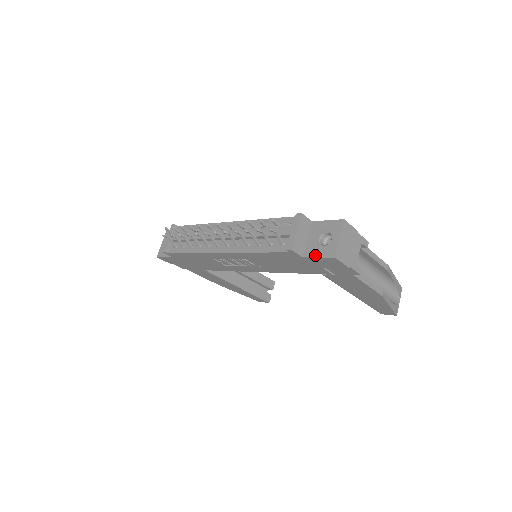
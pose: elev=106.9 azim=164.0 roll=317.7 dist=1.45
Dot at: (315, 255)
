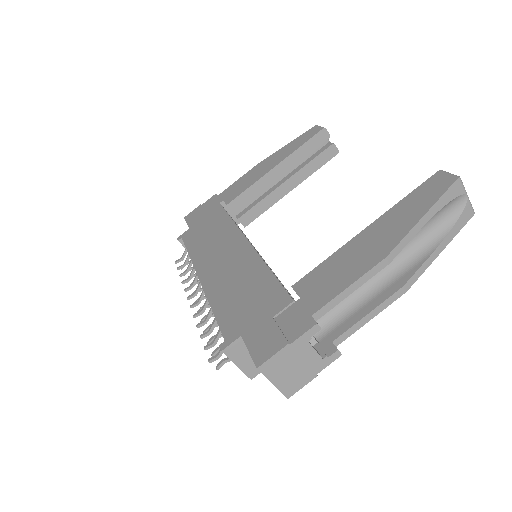
Dot at: occluded
